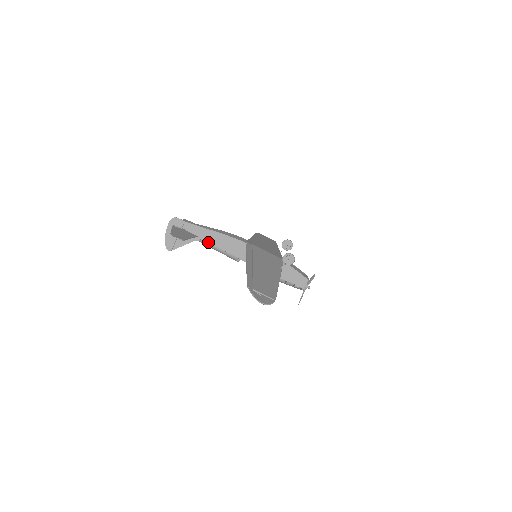
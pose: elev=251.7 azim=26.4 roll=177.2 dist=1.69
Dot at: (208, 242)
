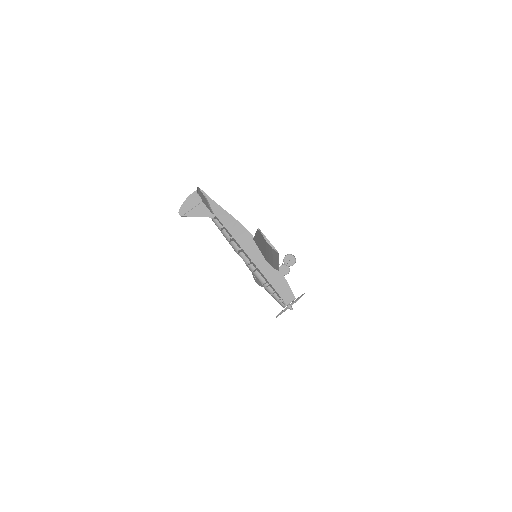
Dot at: (218, 226)
